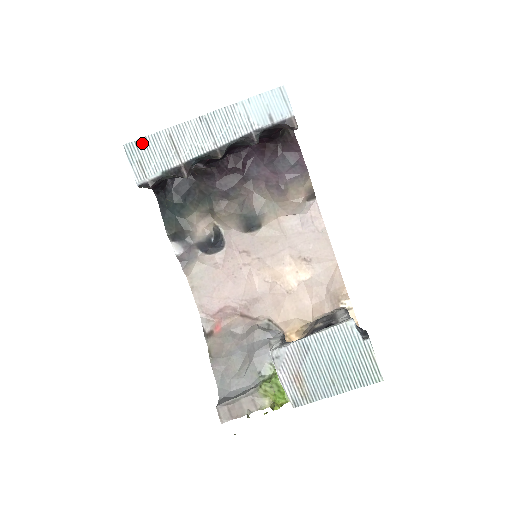
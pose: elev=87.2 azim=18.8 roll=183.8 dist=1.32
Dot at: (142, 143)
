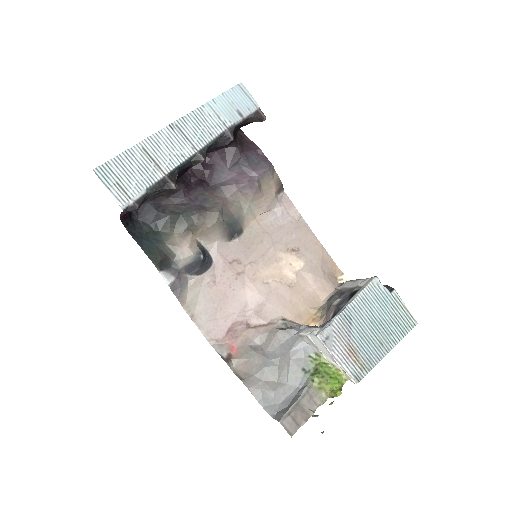
Dot at: (115, 163)
